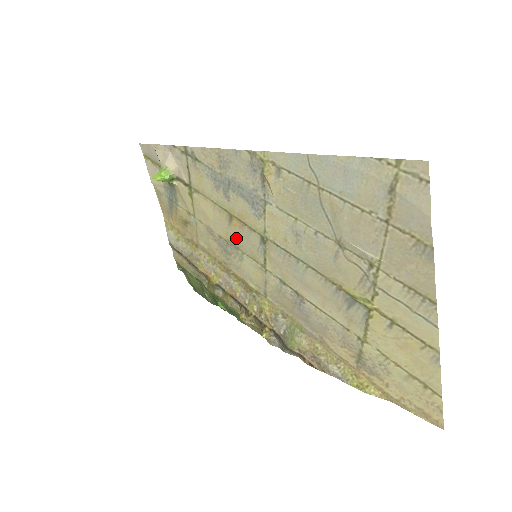
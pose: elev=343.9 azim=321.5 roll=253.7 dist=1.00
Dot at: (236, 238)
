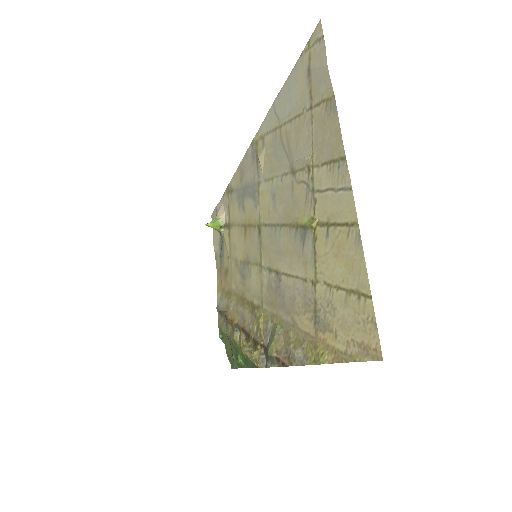
Dot at: (248, 251)
